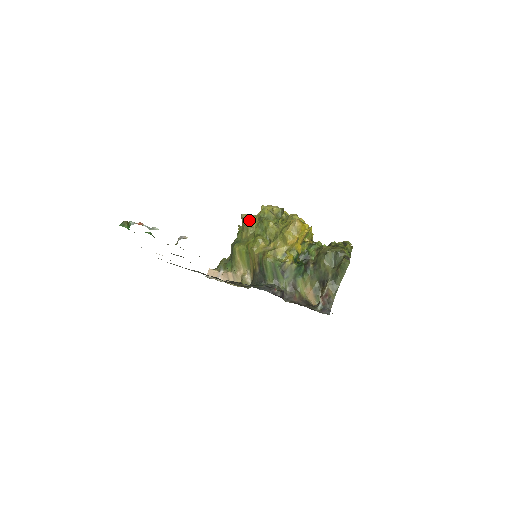
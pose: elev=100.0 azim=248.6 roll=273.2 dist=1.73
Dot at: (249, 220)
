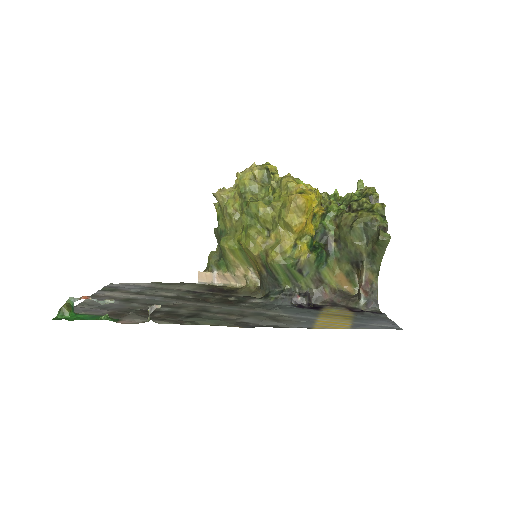
Dot at: (227, 200)
